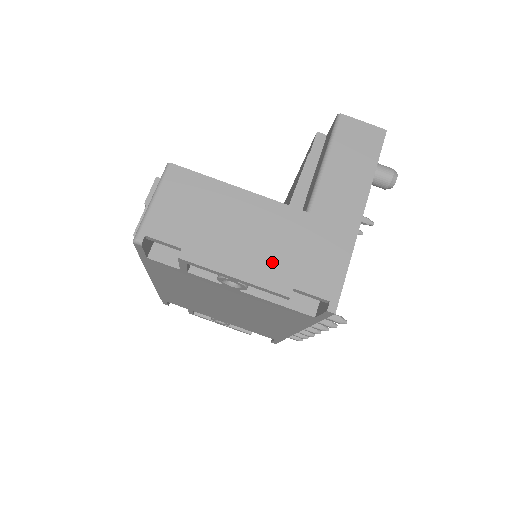
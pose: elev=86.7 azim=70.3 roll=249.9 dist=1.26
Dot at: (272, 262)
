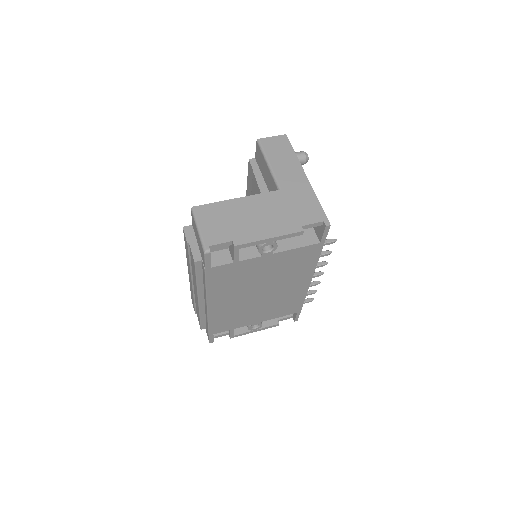
Dot at: (282, 221)
